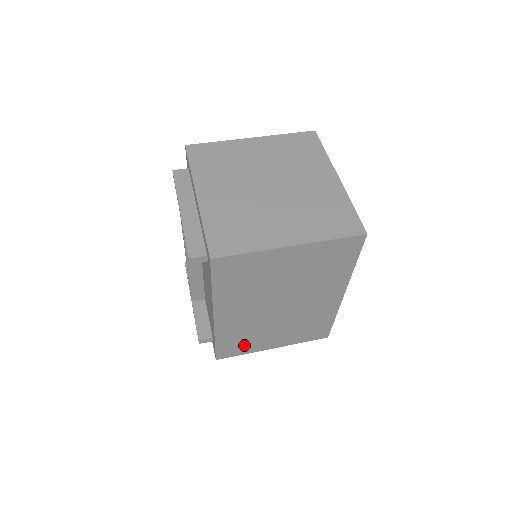
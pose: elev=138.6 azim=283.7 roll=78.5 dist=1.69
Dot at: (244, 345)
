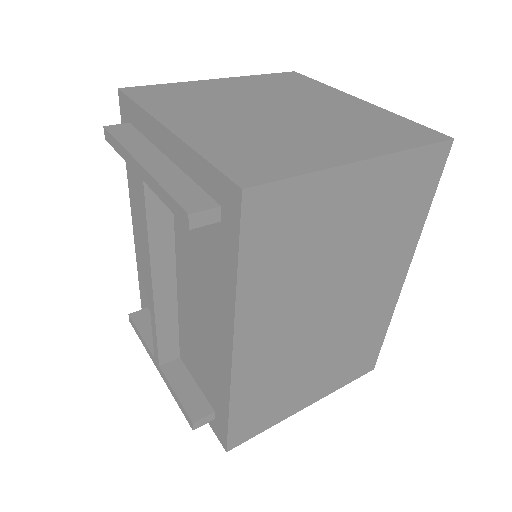
Dot at: (270, 408)
